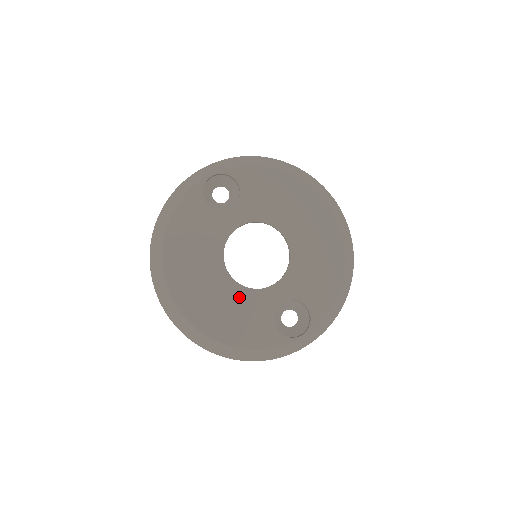
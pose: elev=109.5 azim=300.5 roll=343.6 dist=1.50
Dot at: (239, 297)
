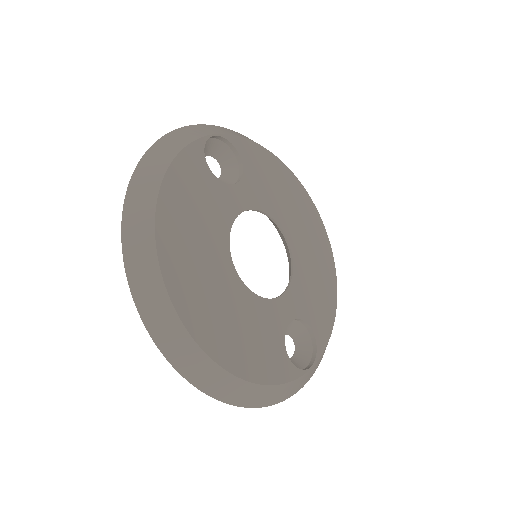
Dot at: (248, 307)
